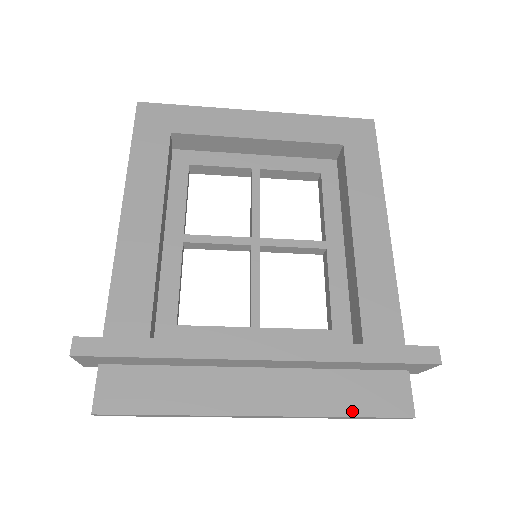
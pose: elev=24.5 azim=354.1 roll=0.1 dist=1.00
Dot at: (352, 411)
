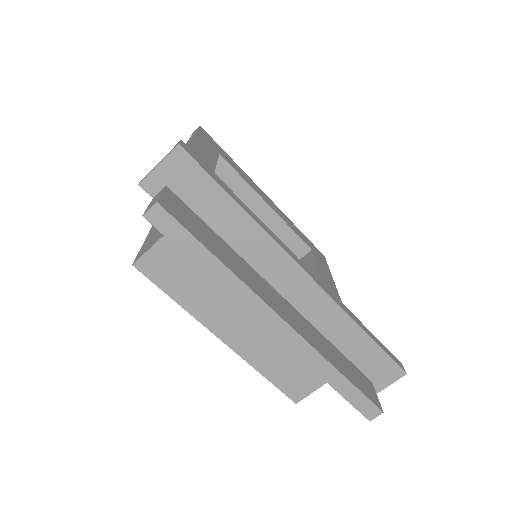
Dot at: (345, 373)
